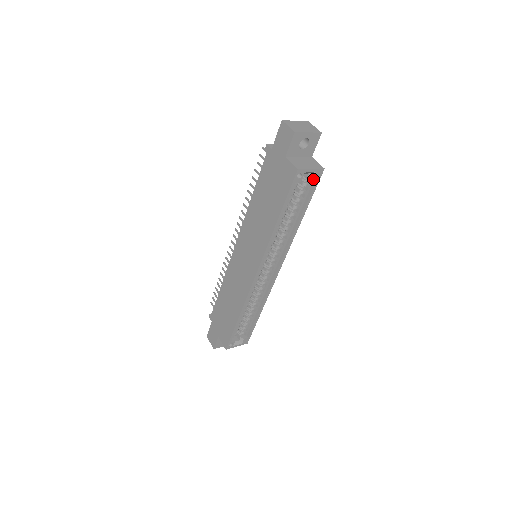
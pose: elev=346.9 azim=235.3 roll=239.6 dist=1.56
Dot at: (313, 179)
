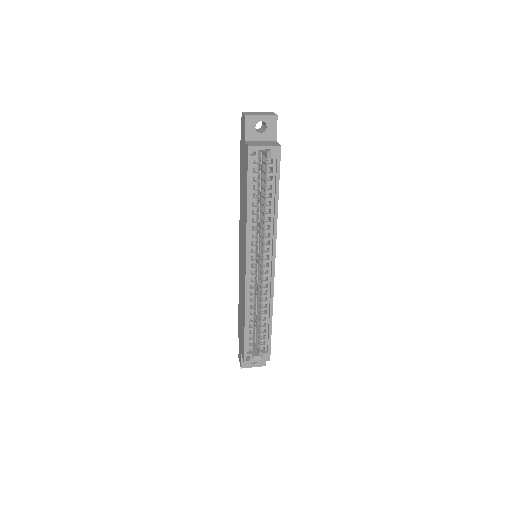
Dot at: (272, 157)
